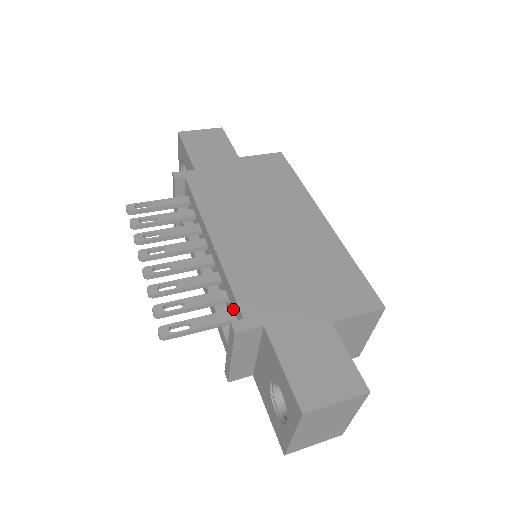
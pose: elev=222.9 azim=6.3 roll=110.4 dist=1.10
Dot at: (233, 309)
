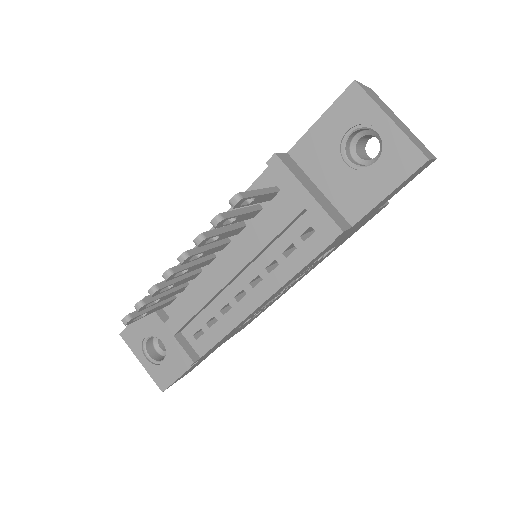
Dot at: occluded
